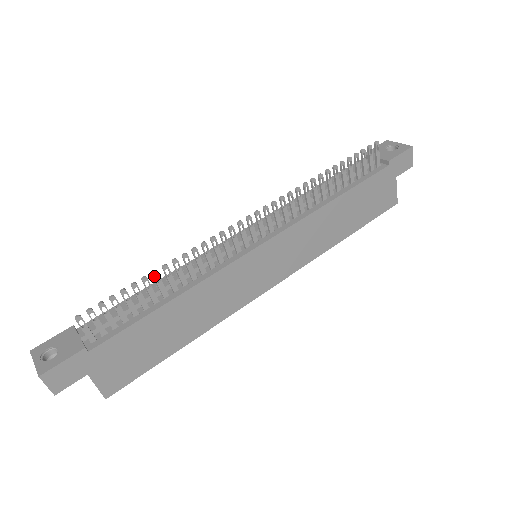
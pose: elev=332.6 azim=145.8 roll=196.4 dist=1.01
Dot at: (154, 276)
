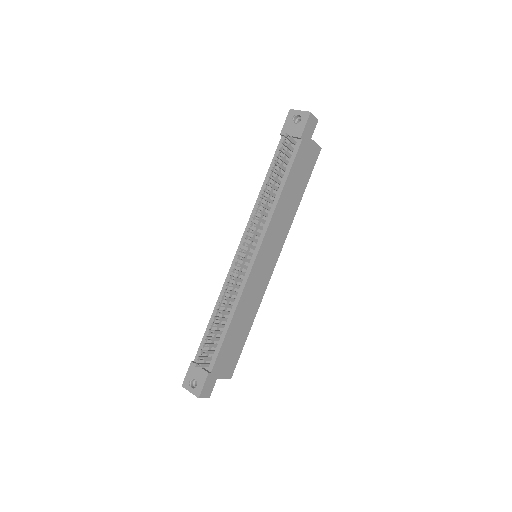
Dot at: (215, 319)
